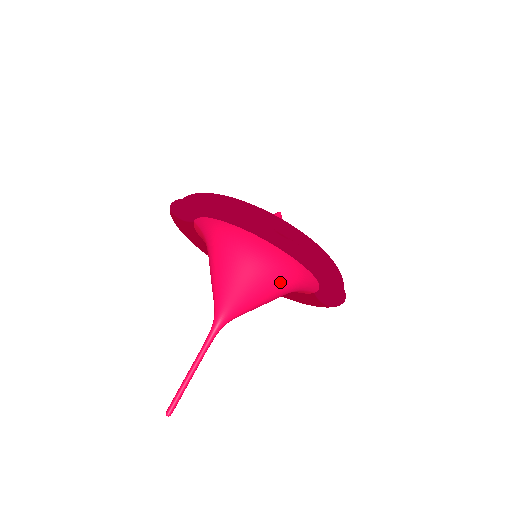
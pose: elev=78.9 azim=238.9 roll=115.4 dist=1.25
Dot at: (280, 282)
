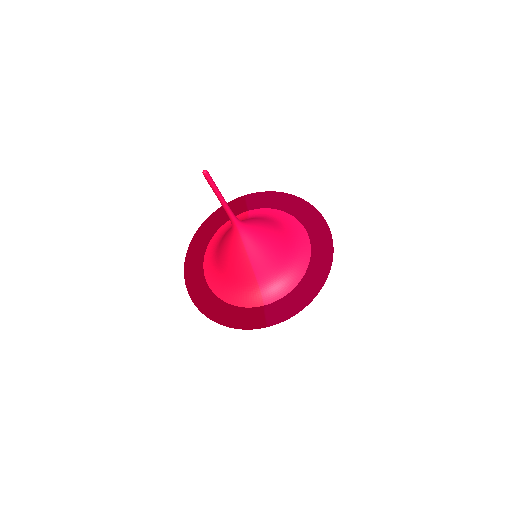
Dot at: (282, 260)
